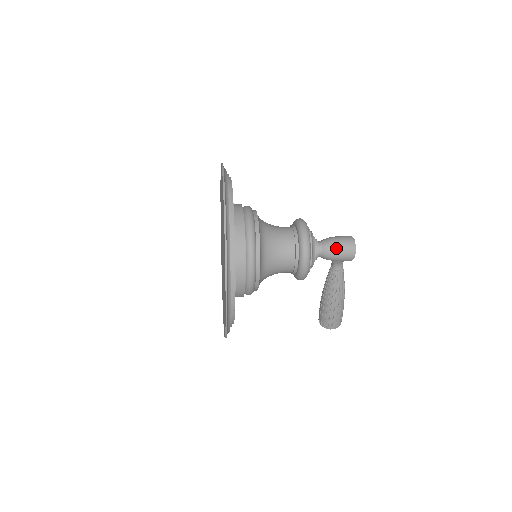
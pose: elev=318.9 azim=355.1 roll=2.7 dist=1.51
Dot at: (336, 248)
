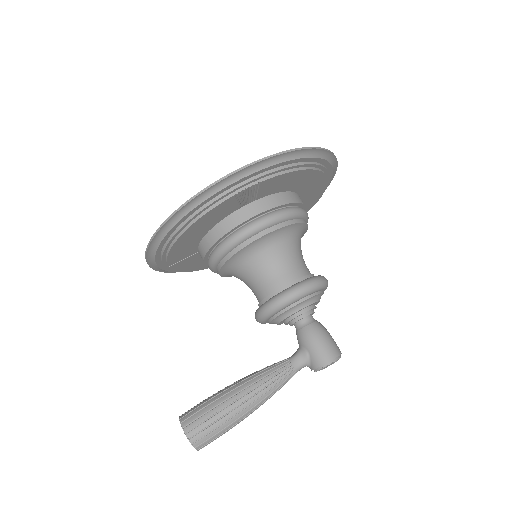
Dot at: (325, 333)
